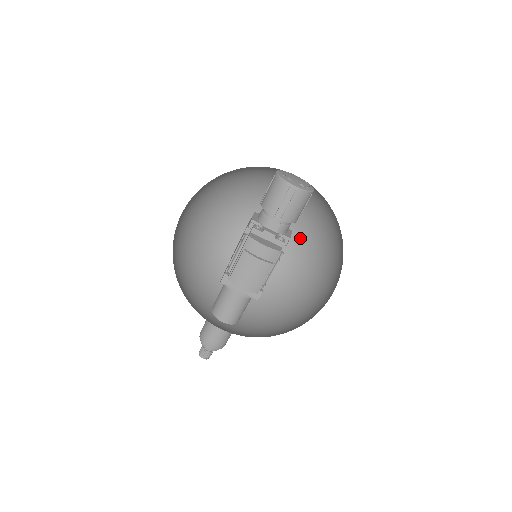
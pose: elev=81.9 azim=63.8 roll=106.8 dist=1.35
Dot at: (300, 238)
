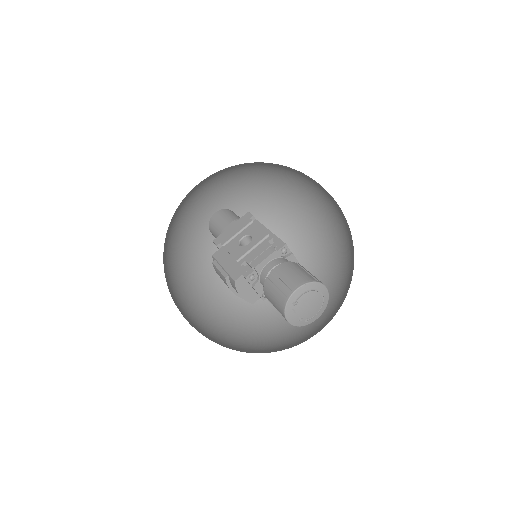
Dot at: (340, 239)
